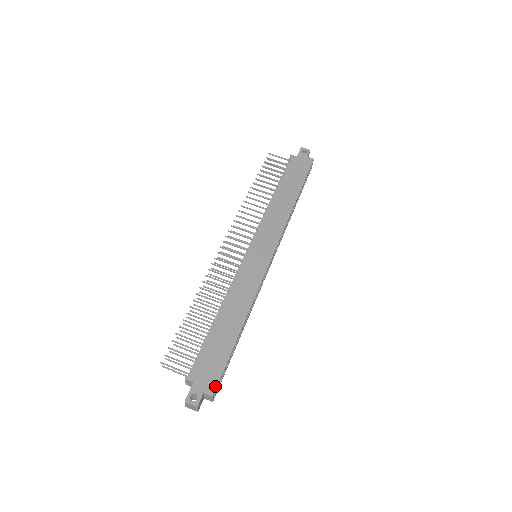
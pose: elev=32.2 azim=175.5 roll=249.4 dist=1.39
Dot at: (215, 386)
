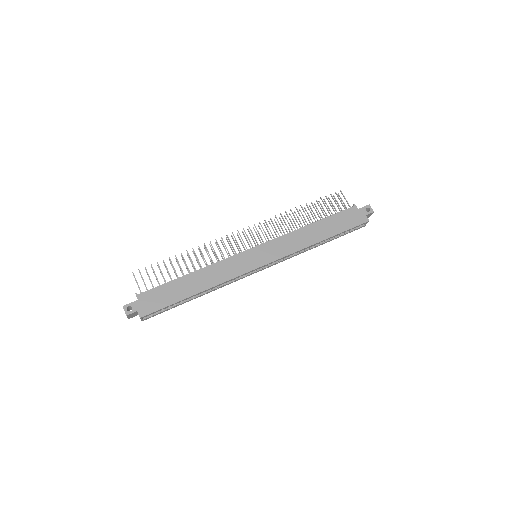
Dot at: (147, 313)
